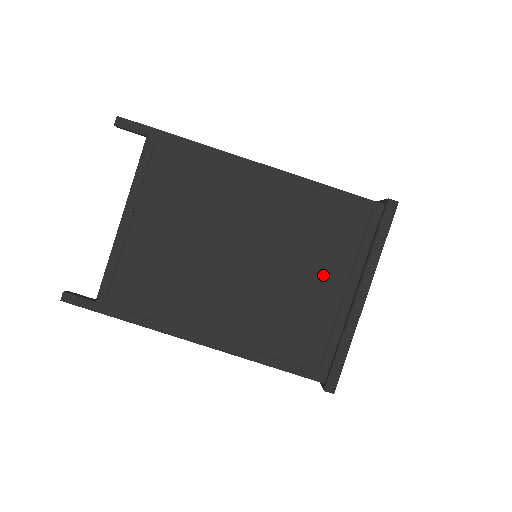
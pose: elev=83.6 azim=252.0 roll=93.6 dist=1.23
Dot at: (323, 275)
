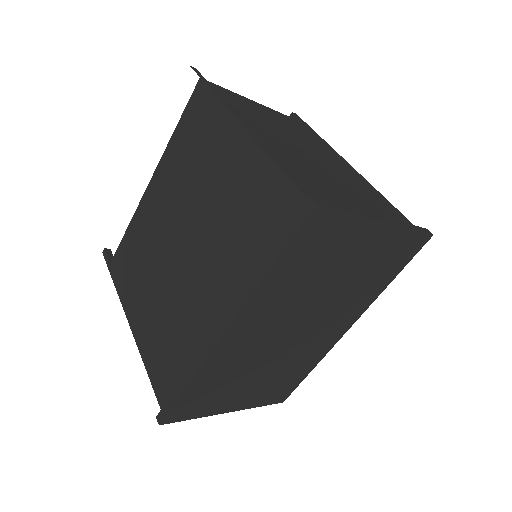
Dot at: (357, 200)
